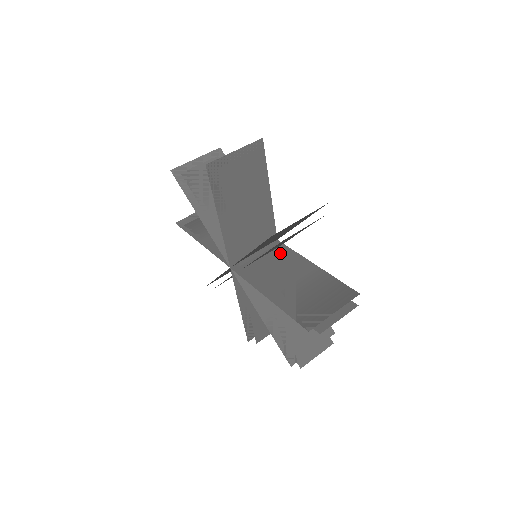
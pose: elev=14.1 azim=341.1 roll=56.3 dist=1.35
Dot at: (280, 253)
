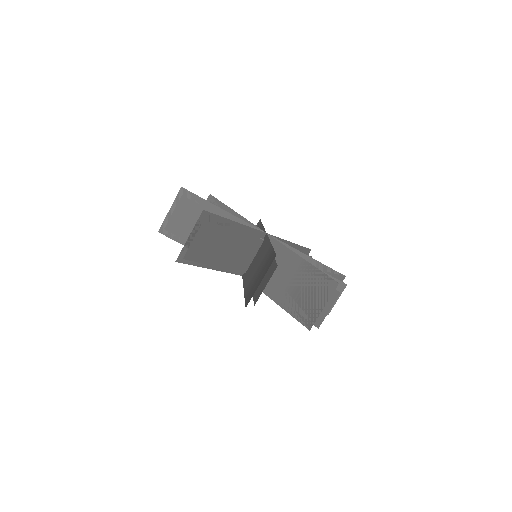
Dot at: (262, 245)
